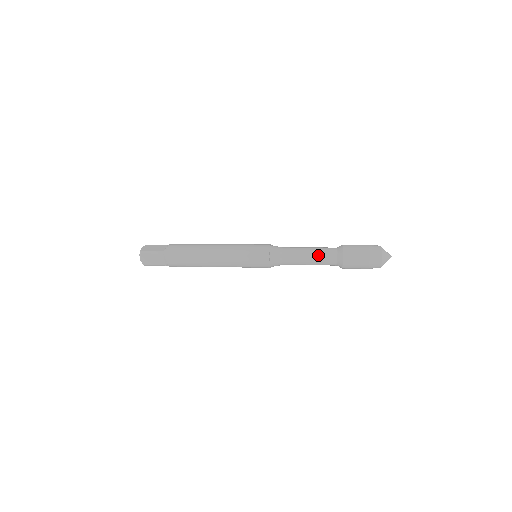
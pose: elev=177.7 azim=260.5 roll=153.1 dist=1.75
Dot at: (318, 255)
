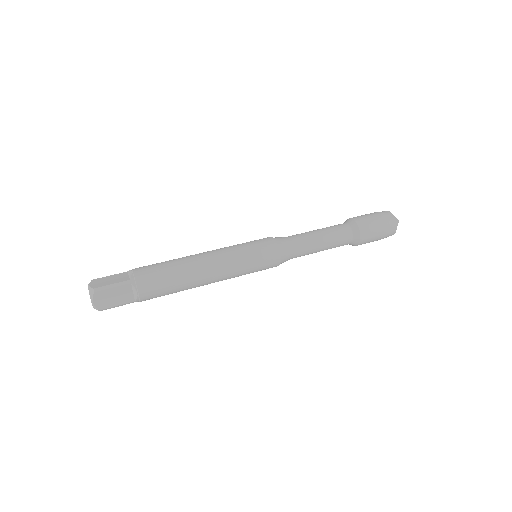
Dot at: (332, 235)
